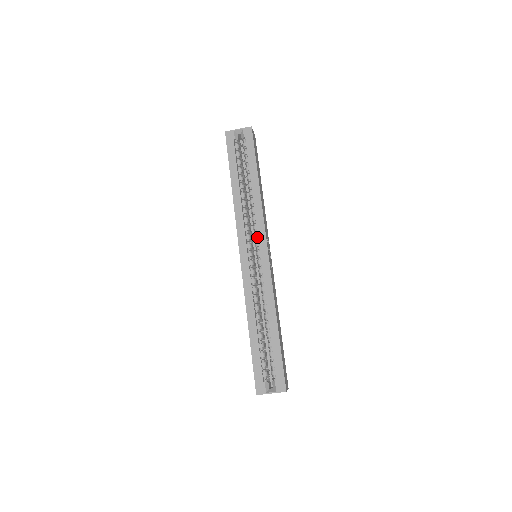
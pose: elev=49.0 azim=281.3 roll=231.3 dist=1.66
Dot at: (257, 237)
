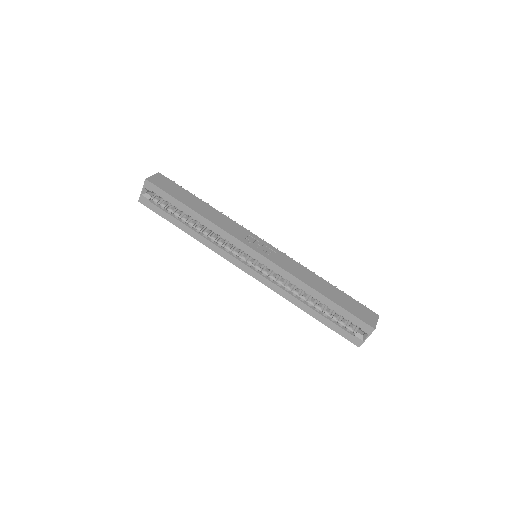
Dot at: (239, 248)
